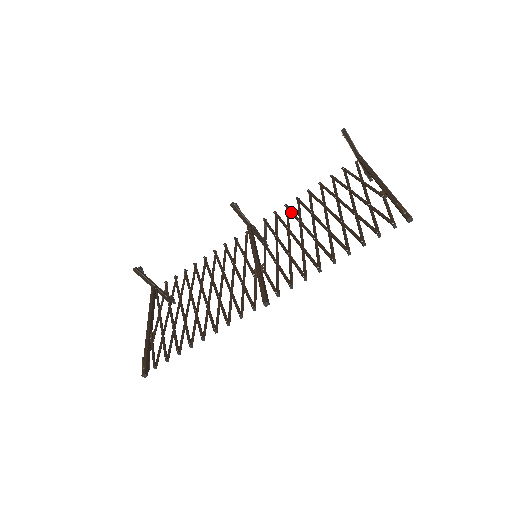
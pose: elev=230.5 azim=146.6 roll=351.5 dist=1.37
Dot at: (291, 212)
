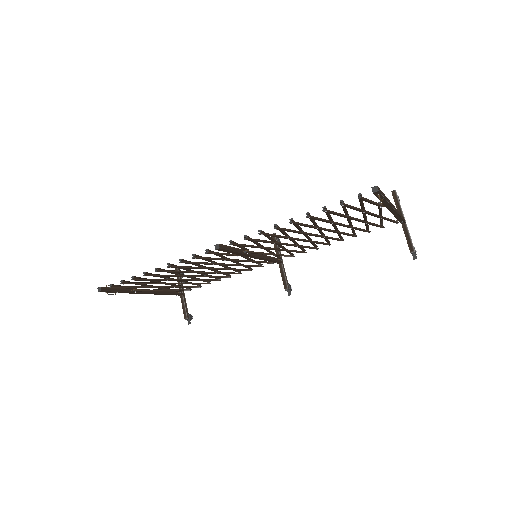
Dot at: occluded
